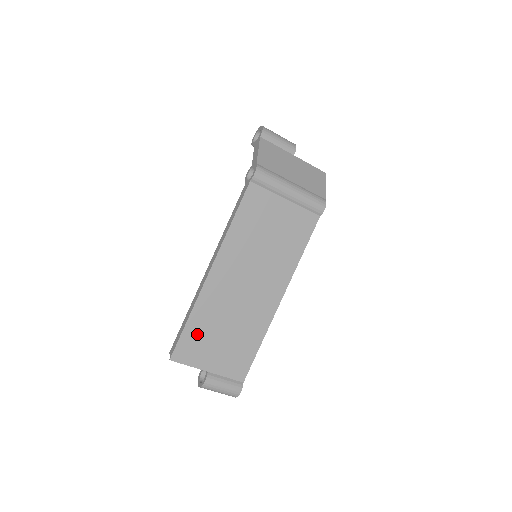
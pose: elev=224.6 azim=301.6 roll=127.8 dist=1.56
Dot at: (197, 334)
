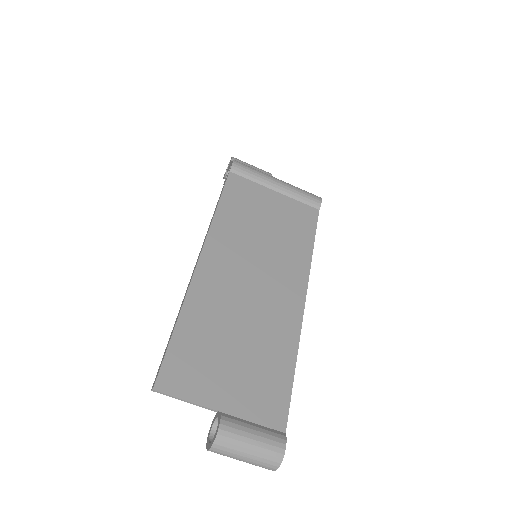
Dot at: (193, 346)
